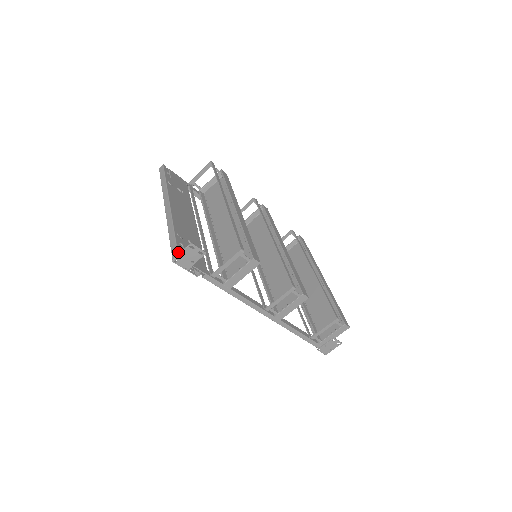
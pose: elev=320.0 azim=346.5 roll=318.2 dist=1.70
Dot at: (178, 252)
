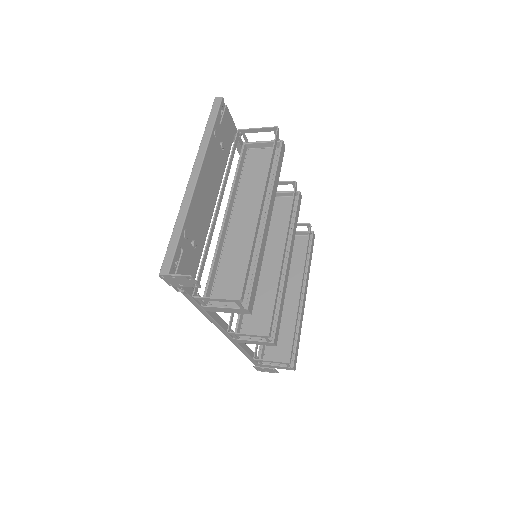
Dot at: (171, 266)
